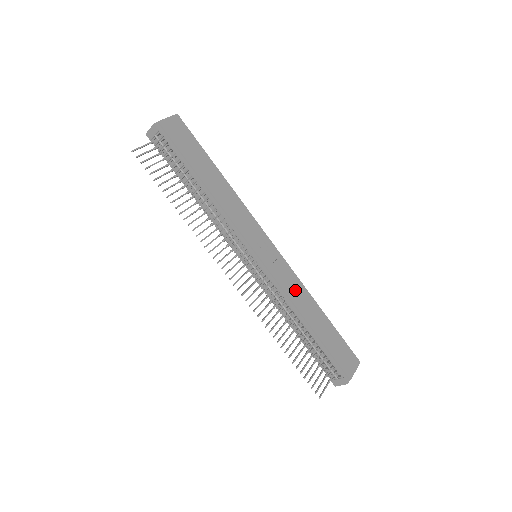
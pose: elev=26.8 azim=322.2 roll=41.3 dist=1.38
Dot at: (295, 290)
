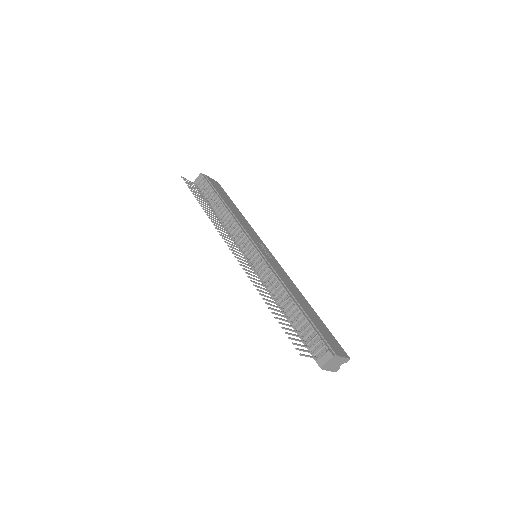
Dot at: (287, 280)
